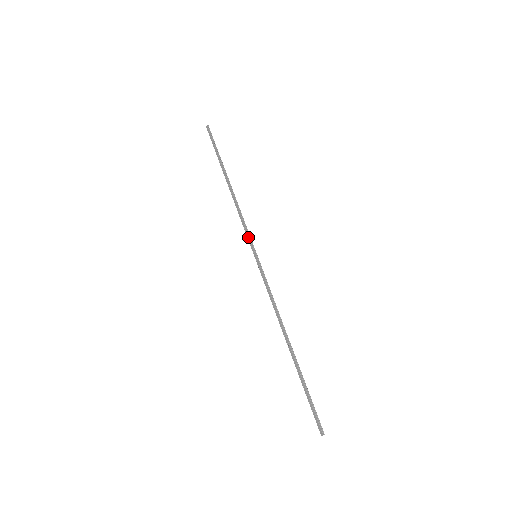
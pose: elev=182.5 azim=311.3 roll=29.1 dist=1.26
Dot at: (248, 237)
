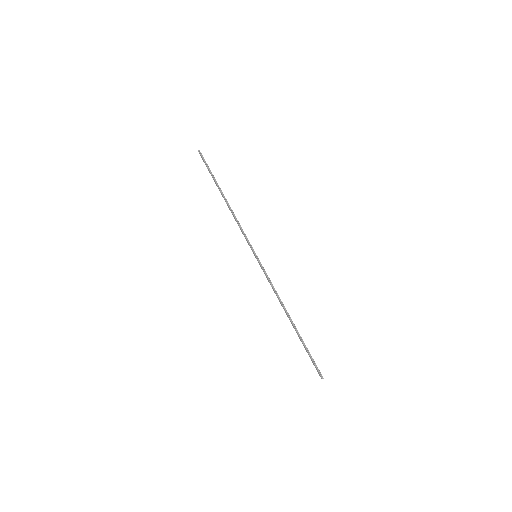
Dot at: (247, 242)
